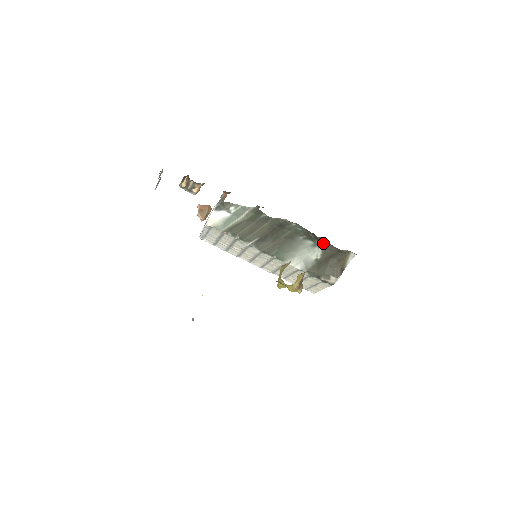
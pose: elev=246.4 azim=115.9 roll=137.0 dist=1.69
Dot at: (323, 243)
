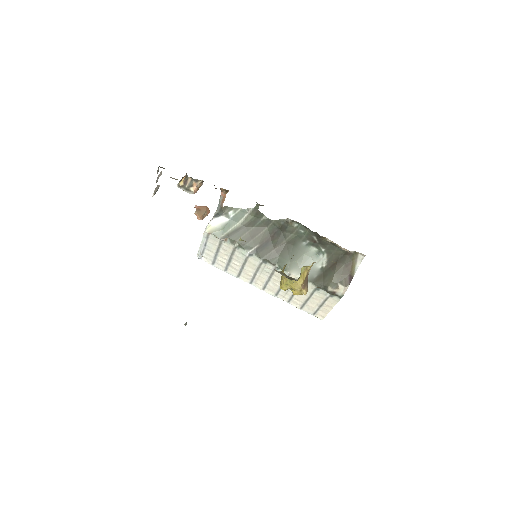
Dot at: (328, 247)
